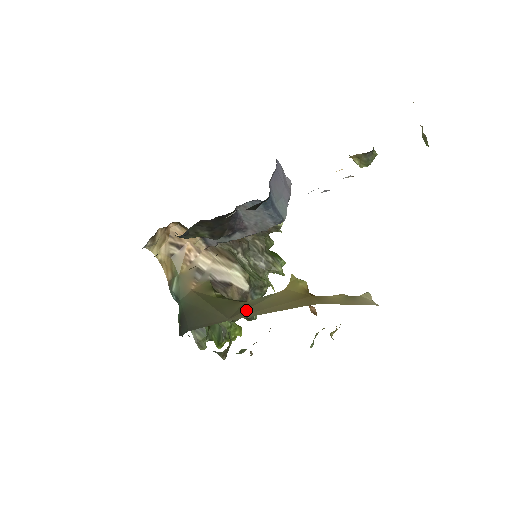
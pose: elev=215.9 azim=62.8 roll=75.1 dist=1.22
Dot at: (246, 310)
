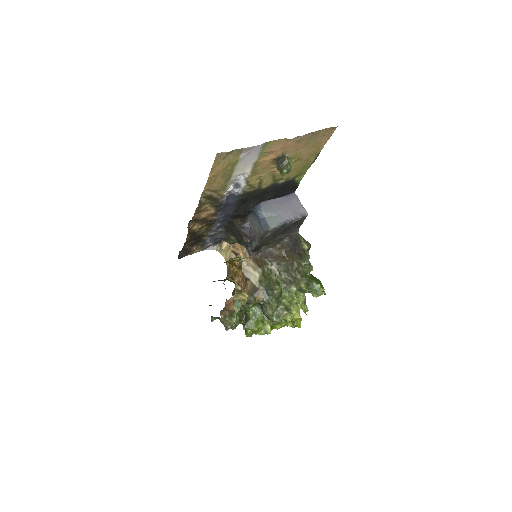
Dot at: occluded
